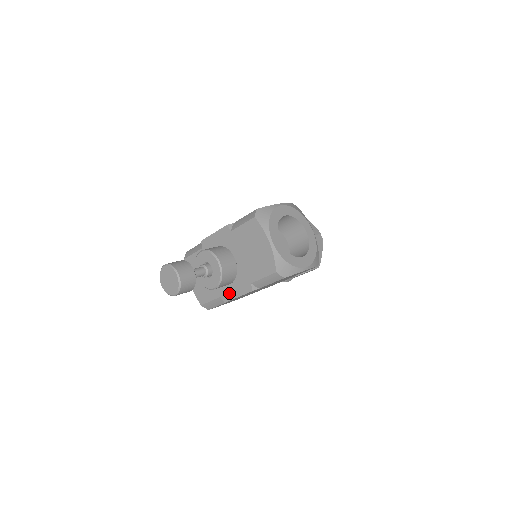
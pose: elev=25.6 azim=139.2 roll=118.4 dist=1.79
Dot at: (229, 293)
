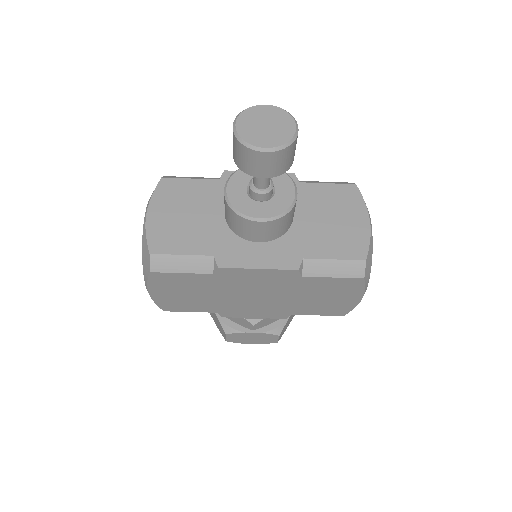
Dot at: (241, 256)
